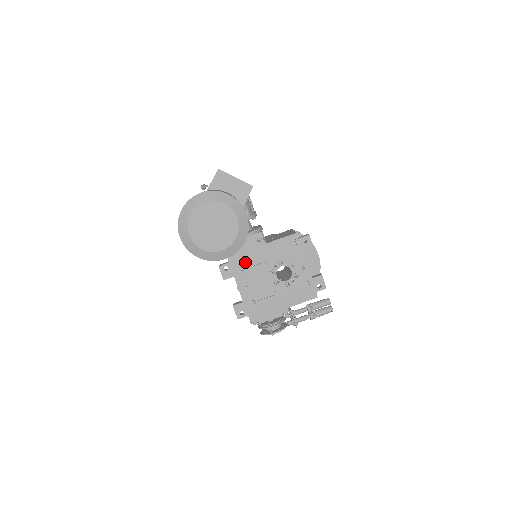
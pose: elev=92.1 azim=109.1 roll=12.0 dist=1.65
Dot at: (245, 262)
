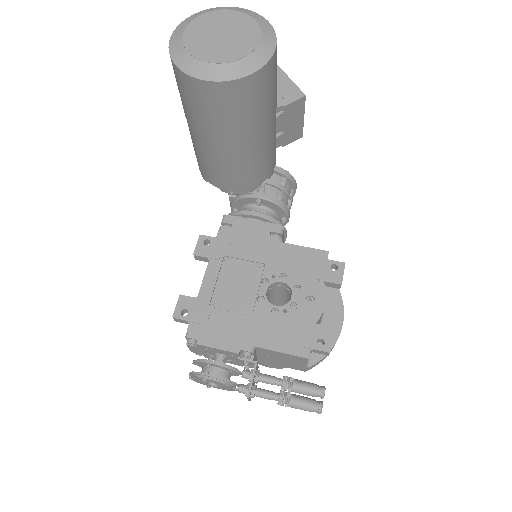
Dot at: (237, 249)
